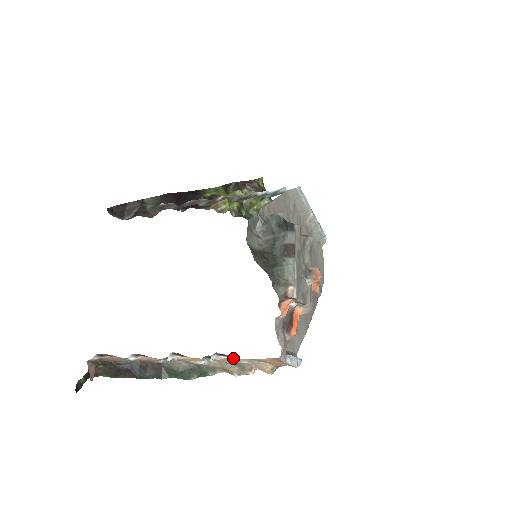
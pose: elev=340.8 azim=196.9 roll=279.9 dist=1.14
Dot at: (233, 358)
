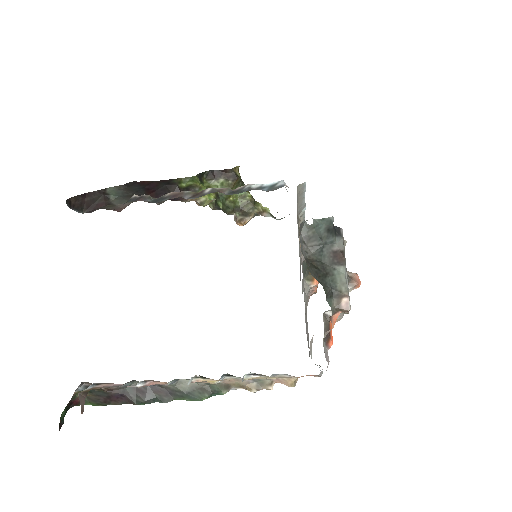
Dot at: (266, 377)
